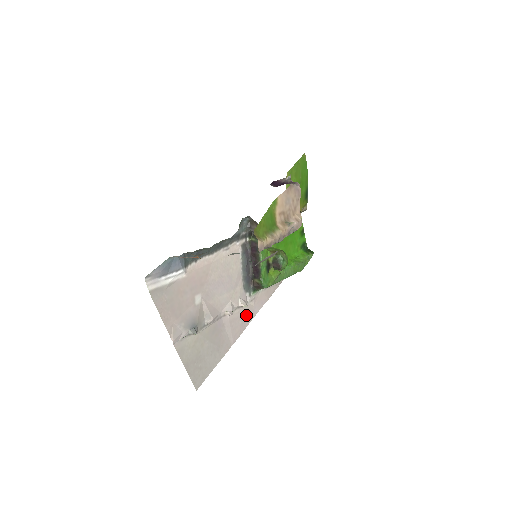
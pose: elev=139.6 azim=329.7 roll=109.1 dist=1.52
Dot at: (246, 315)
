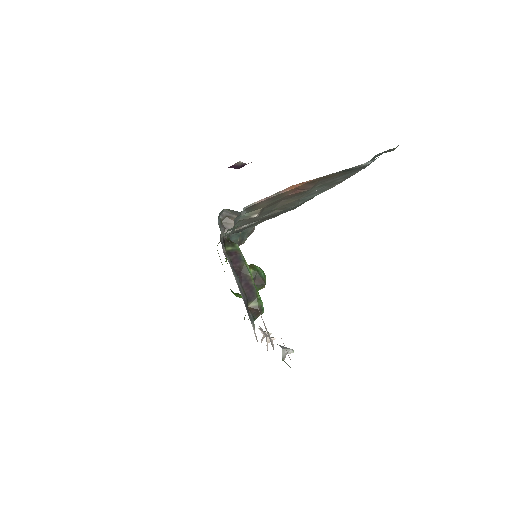
Dot at: occluded
